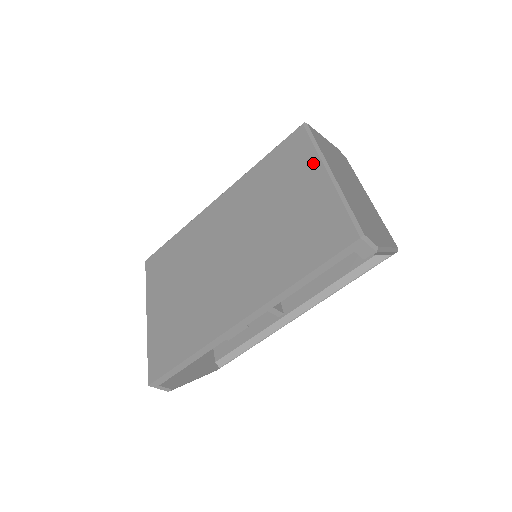
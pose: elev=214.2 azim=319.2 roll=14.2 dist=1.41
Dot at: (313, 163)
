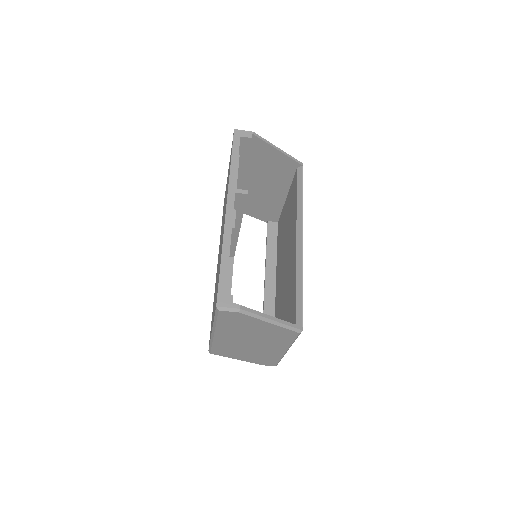
Dot at: occluded
